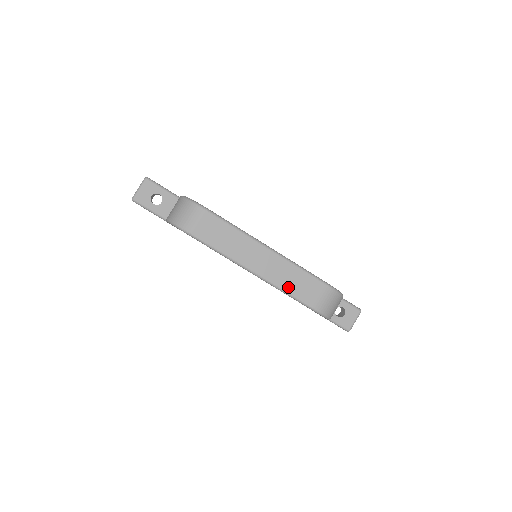
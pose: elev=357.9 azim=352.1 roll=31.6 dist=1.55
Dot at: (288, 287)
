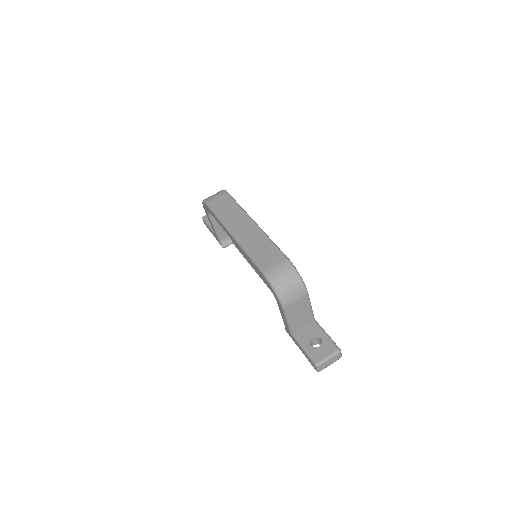
Dot at: (252, 250)
